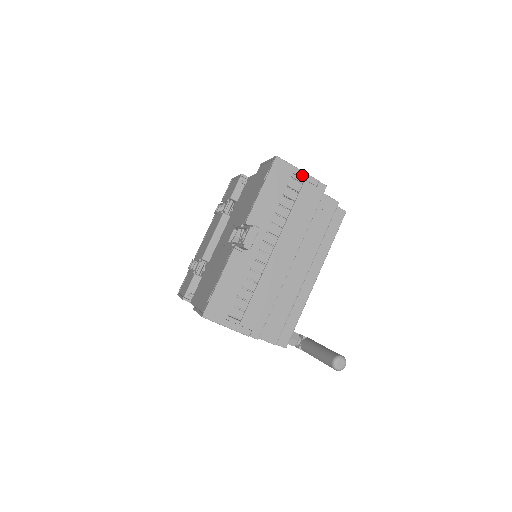
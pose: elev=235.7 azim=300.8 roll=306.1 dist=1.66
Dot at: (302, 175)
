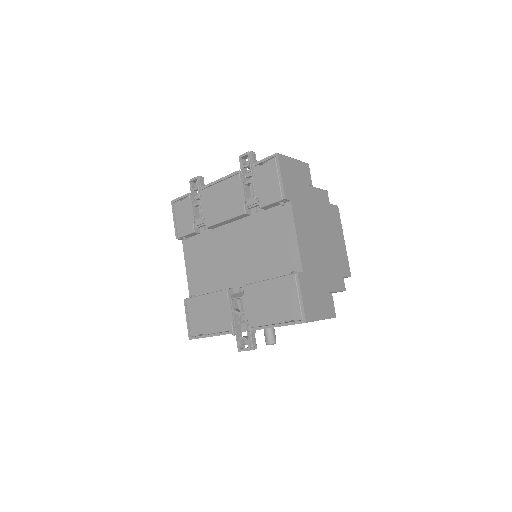
Dot at: occluded
